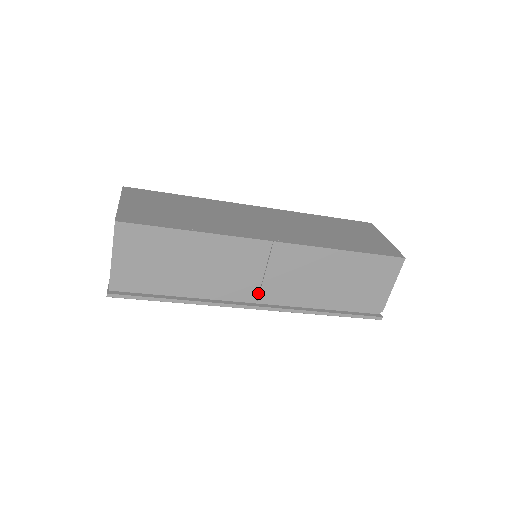
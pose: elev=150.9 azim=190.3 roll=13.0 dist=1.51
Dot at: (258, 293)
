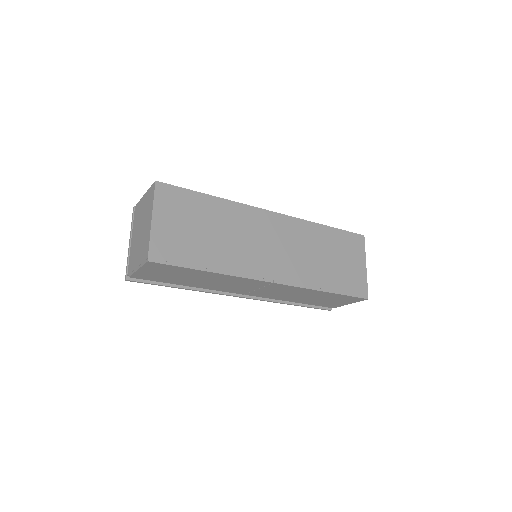
Dot at: (246, 293)
